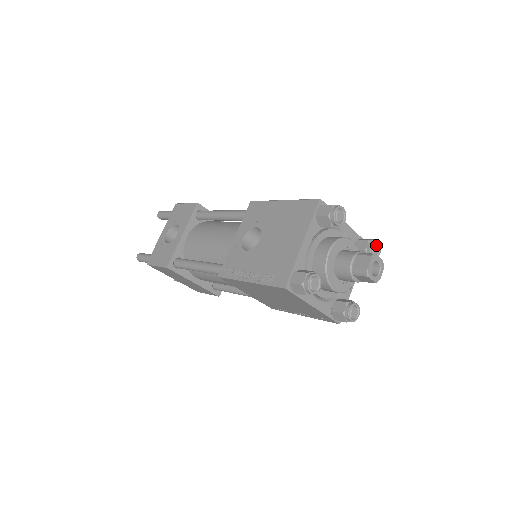
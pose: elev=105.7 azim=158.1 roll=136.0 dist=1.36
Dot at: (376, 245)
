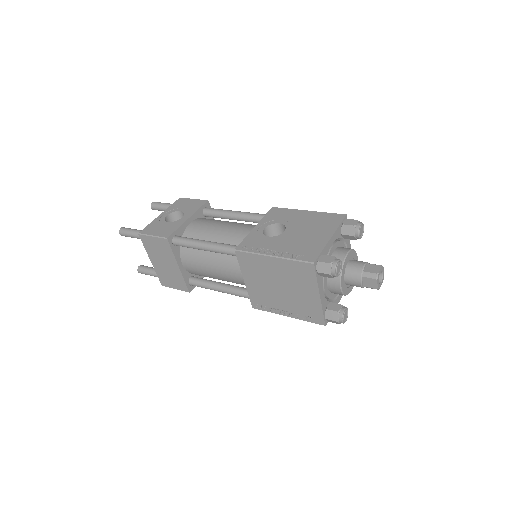
Dot at: occluded
